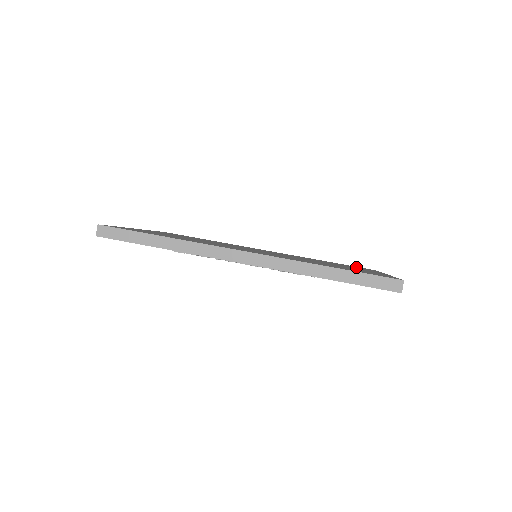
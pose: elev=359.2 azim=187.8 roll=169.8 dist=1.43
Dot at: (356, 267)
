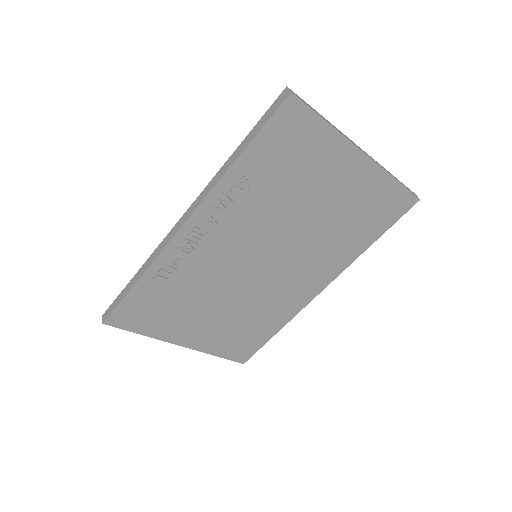
Dot at: occluded
